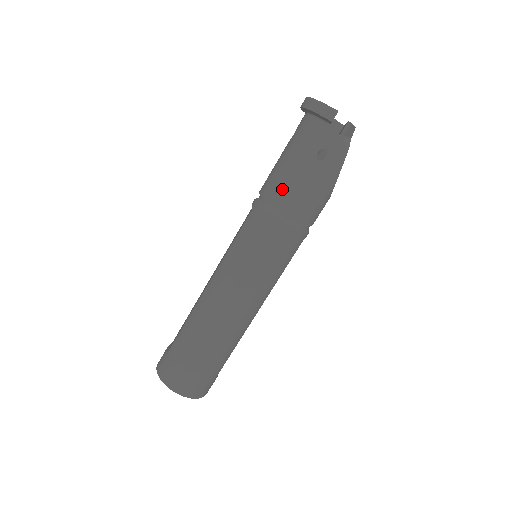
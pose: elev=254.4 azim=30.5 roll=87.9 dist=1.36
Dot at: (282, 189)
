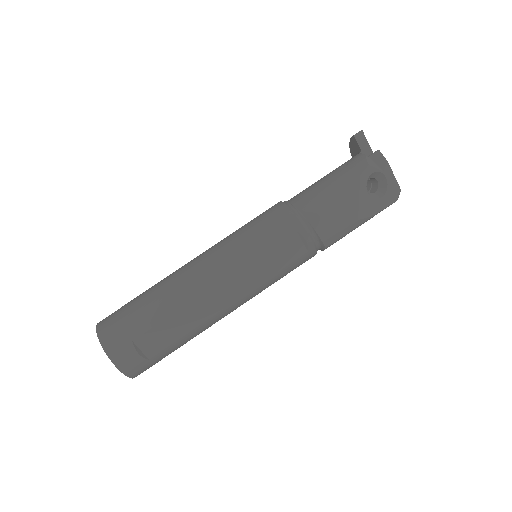
Dot at: occluded
